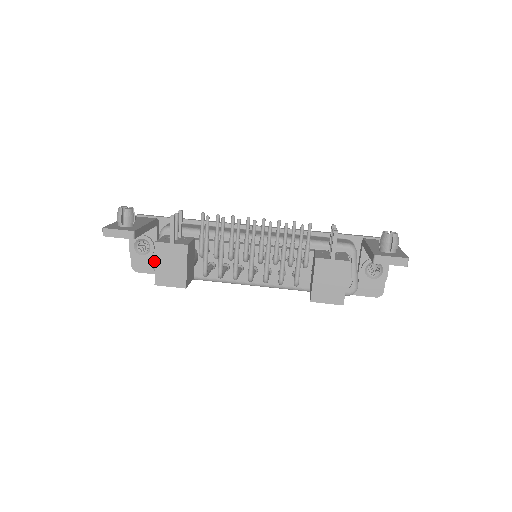
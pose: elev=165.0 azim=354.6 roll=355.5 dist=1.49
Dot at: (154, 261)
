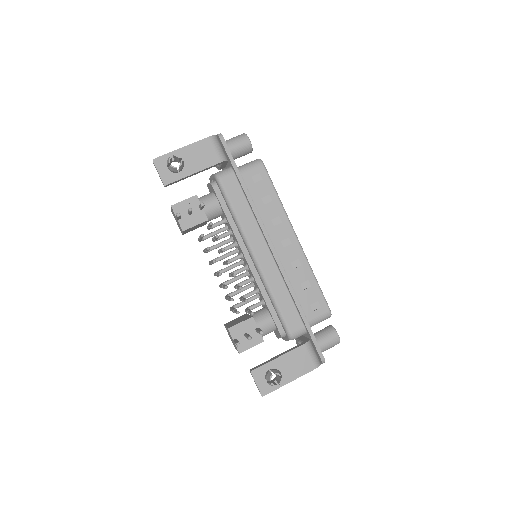
Dot at: (210, 176)
